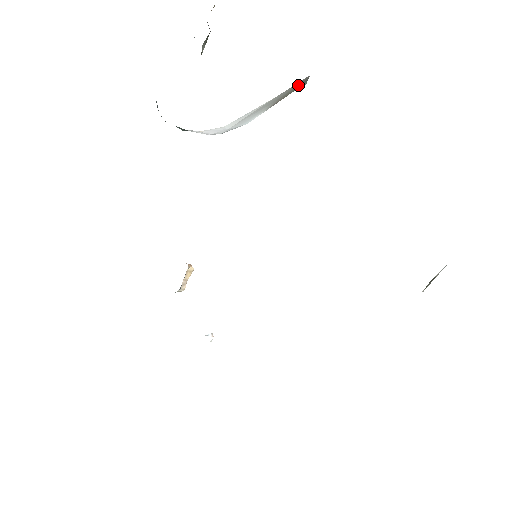
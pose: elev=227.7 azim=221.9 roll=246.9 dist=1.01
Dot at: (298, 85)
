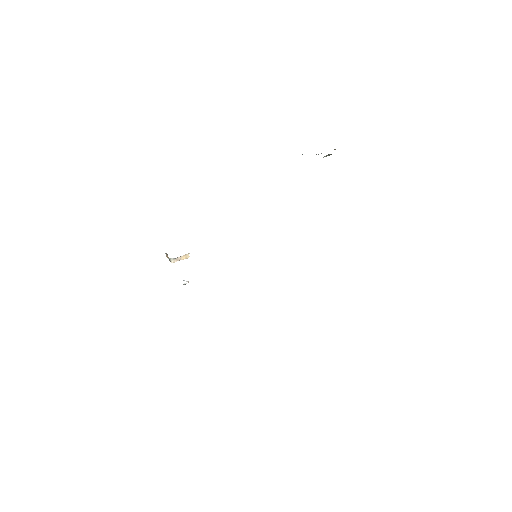
Dot at: occluded
